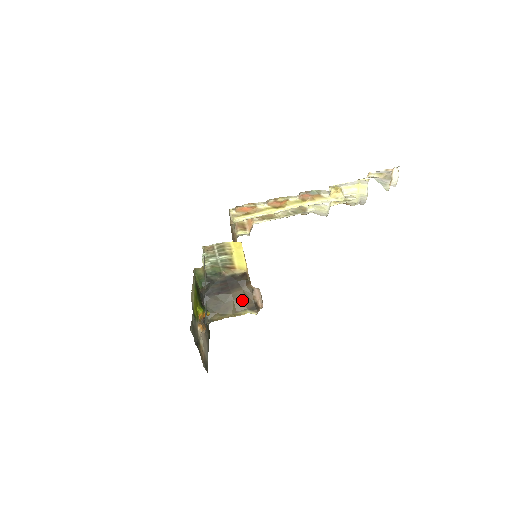
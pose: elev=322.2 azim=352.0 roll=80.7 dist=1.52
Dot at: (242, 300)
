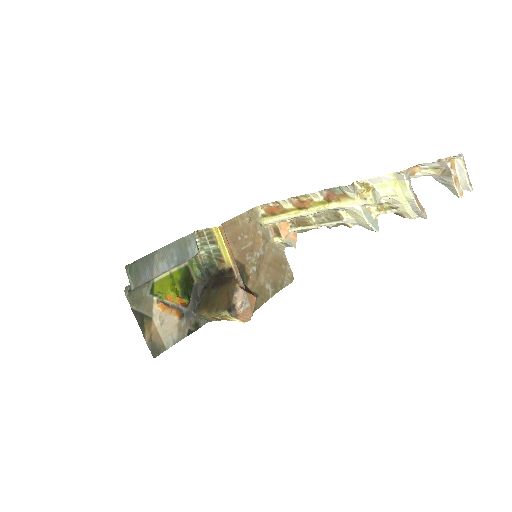
Dot at: (225, 299)
